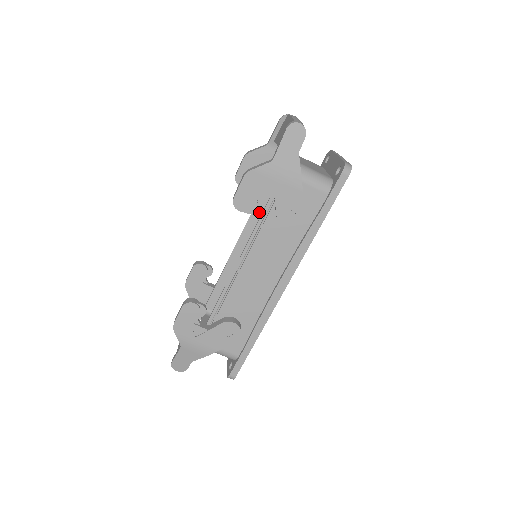
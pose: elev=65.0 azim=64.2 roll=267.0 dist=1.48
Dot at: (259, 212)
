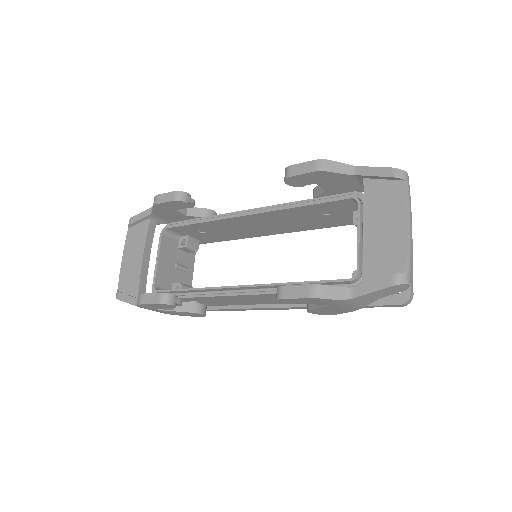
Dot at: (287, 212)
